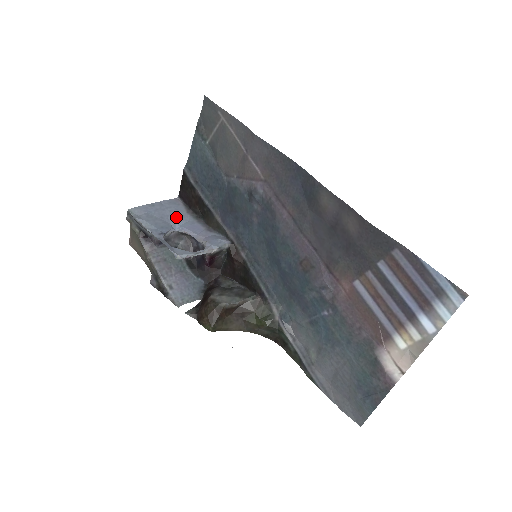
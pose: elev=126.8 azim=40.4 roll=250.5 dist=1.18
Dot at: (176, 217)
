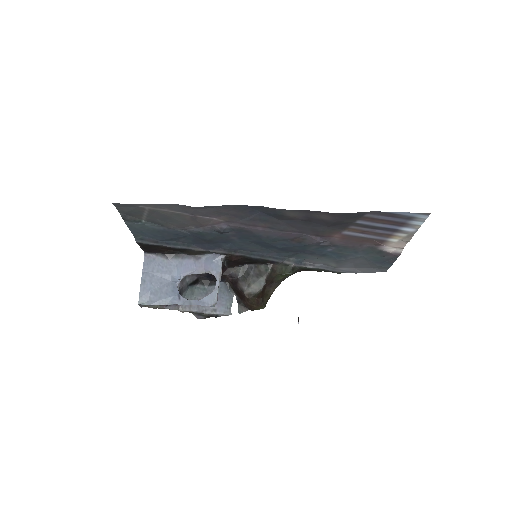
Dot at: (167, 272)
